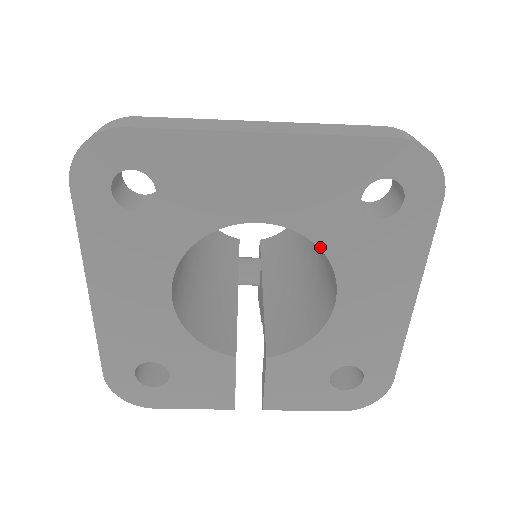
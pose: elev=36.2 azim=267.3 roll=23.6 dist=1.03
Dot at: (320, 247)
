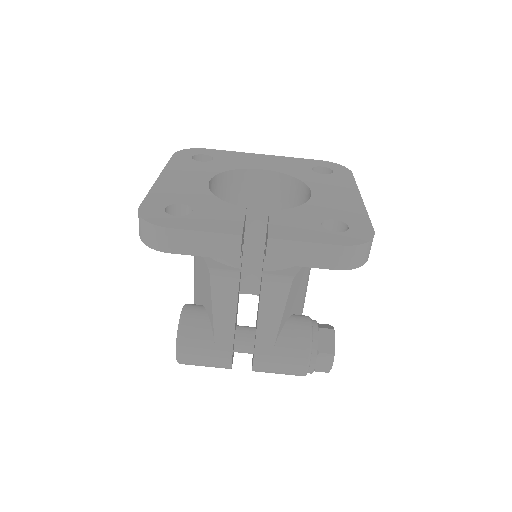
Dot at: (296, 178)
